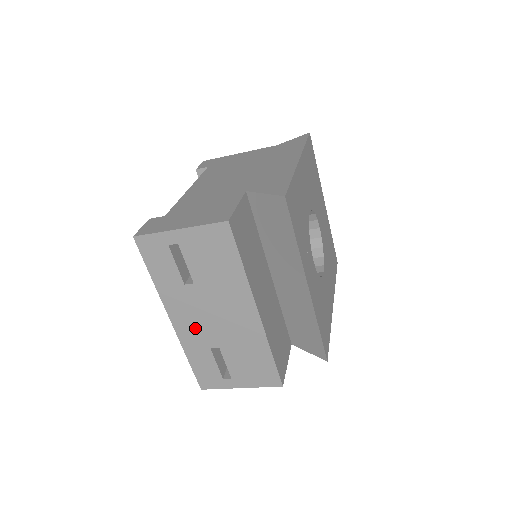
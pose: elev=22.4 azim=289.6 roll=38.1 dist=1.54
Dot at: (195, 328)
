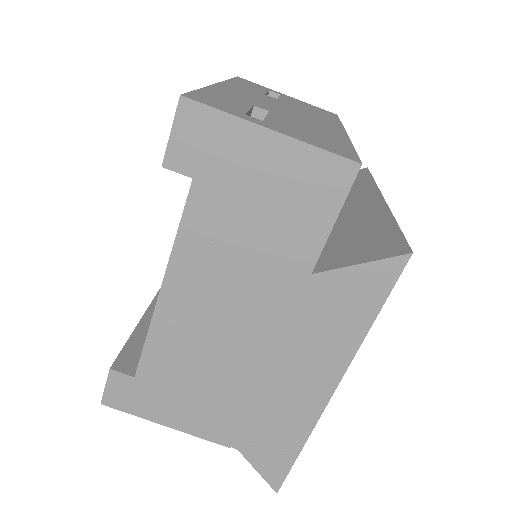
Dot at: (247, 97)
